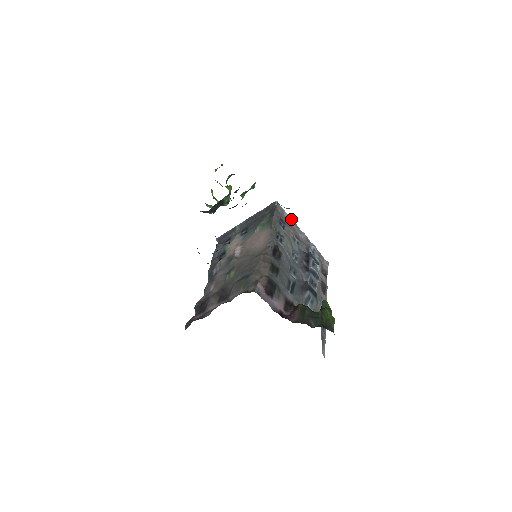
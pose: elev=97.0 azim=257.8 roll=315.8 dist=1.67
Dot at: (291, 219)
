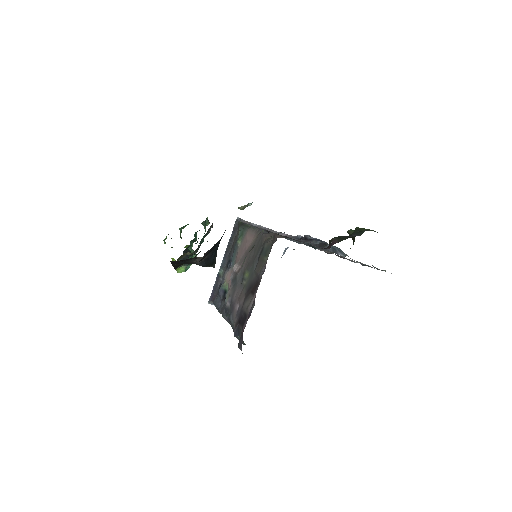
Dot at: (262, 227)
